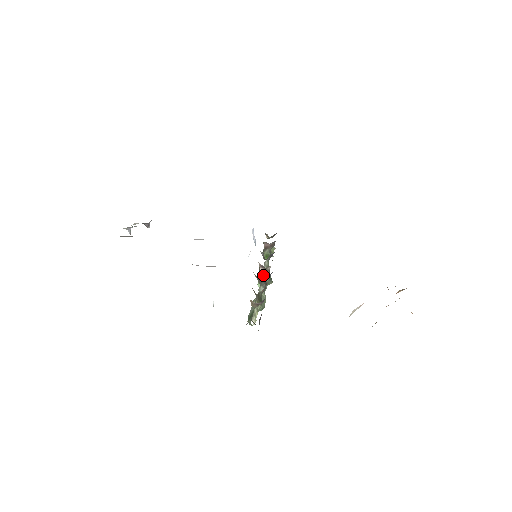
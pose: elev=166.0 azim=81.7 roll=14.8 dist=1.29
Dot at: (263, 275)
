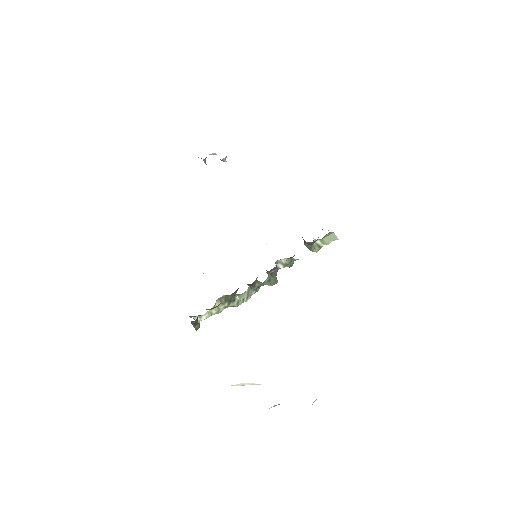
Dot at: (267, 273)
